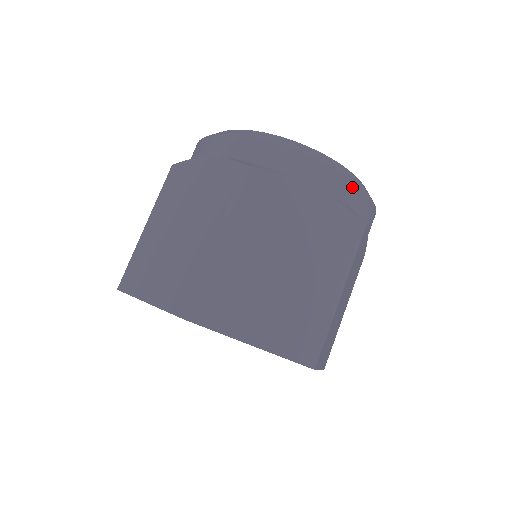
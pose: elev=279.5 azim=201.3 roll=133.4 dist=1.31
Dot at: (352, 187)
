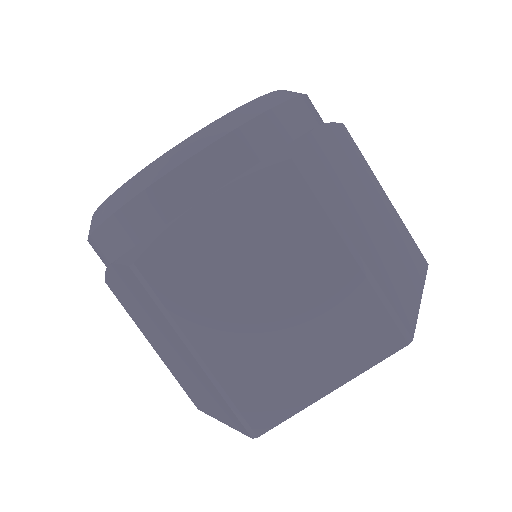
Dot at: occluded
